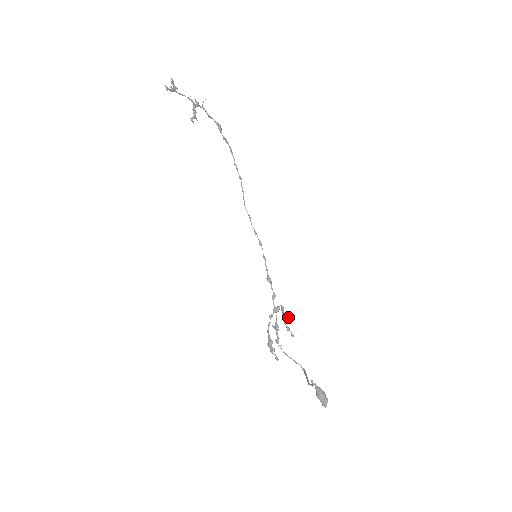
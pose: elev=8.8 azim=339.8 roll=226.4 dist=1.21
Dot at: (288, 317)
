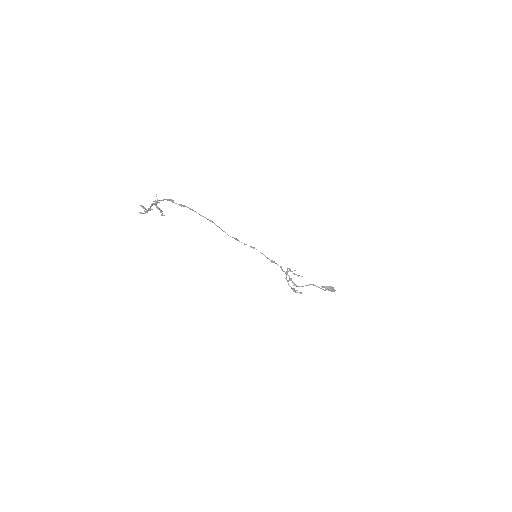
Dot at: occluded
